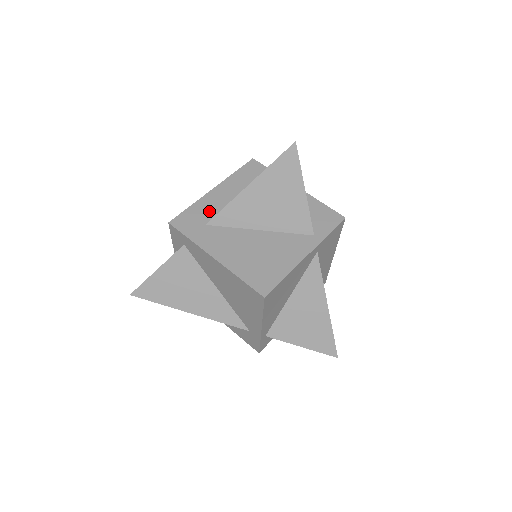
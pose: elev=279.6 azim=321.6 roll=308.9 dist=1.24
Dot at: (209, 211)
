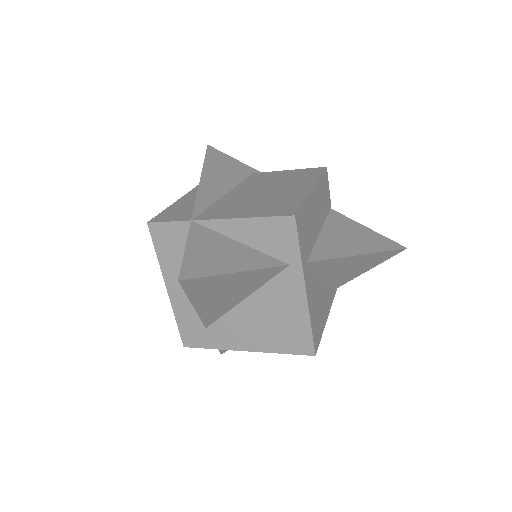
Dot at: (192, 314)
